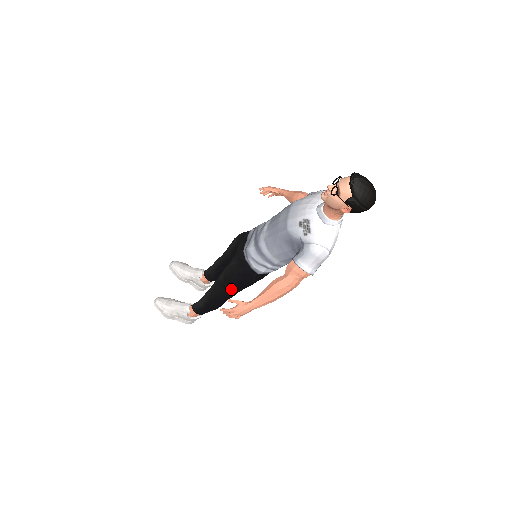
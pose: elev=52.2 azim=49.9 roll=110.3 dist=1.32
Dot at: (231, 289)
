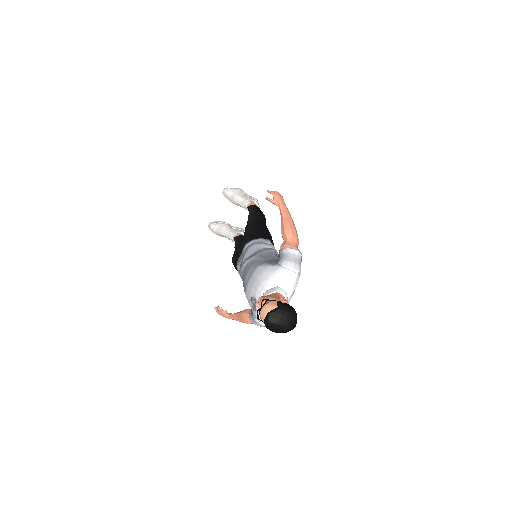
Dot at: occluded
